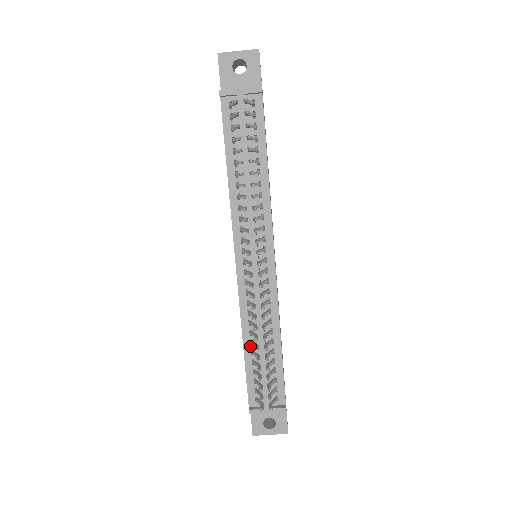
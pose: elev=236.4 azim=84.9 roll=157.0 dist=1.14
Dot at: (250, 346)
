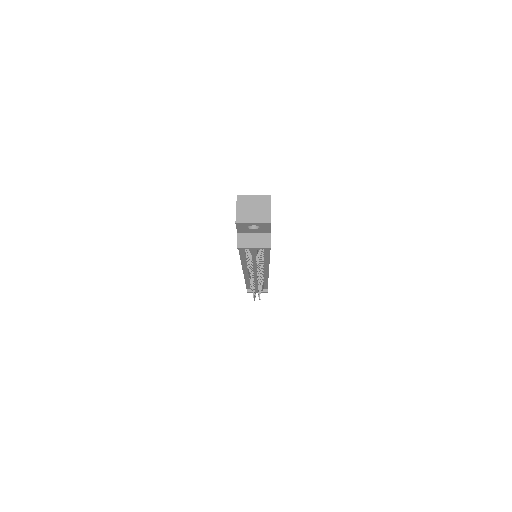
Dot at: (249, 283)
